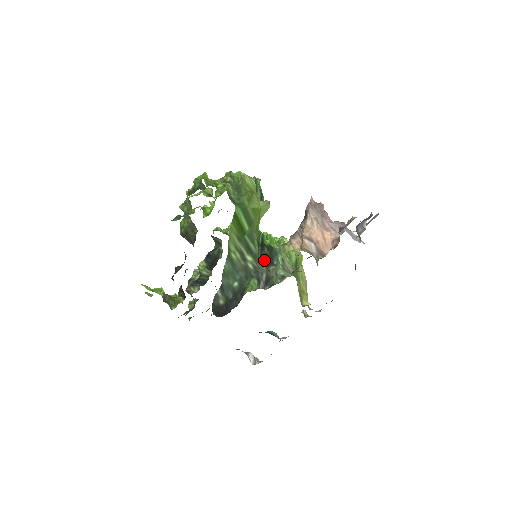
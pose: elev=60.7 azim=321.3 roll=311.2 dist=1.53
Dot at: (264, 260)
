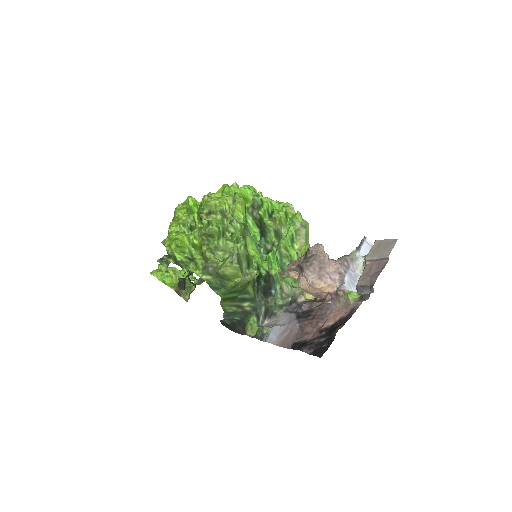
Dot at: (262, 292)
